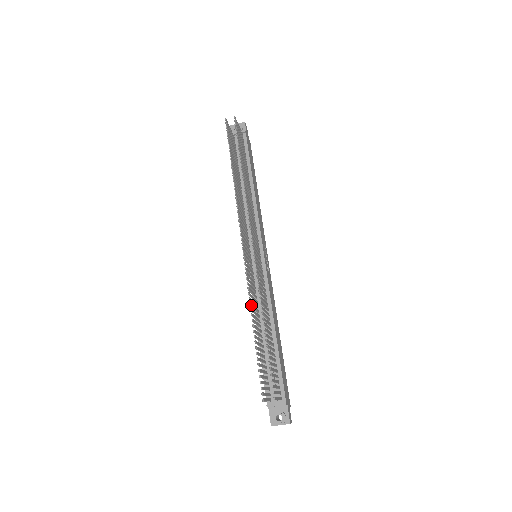
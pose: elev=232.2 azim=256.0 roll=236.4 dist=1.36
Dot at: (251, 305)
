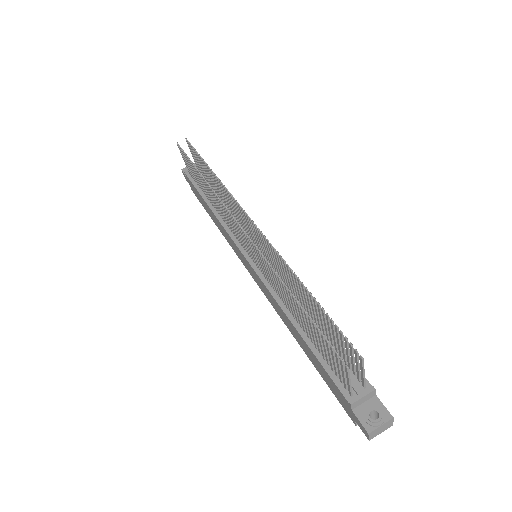
Dot at: (276, 274)
